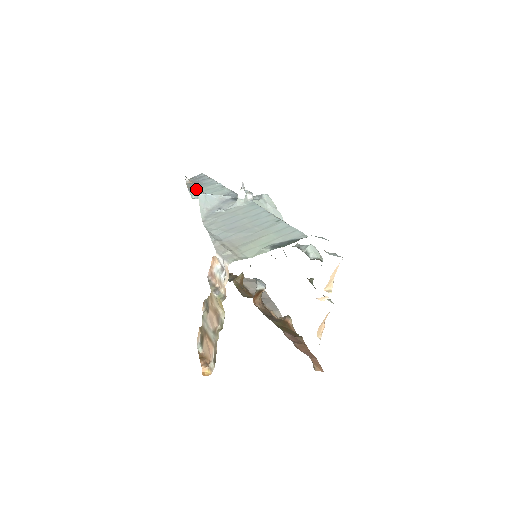
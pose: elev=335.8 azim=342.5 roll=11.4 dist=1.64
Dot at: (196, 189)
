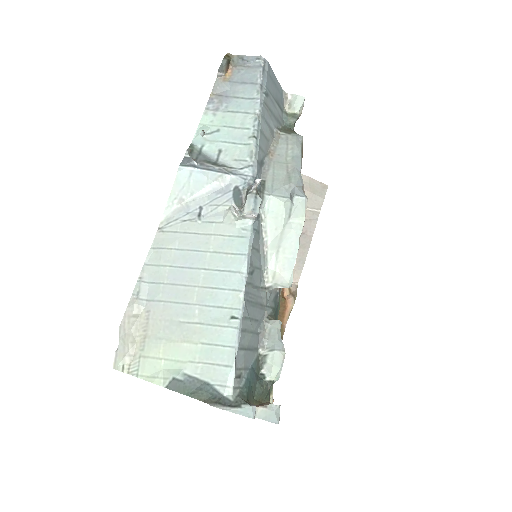
Dot at: (217, 110)
